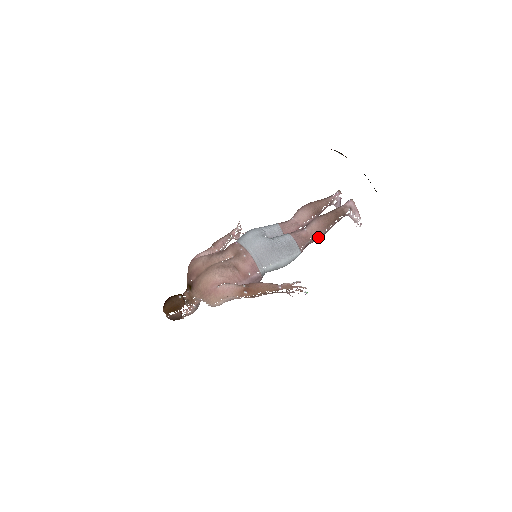
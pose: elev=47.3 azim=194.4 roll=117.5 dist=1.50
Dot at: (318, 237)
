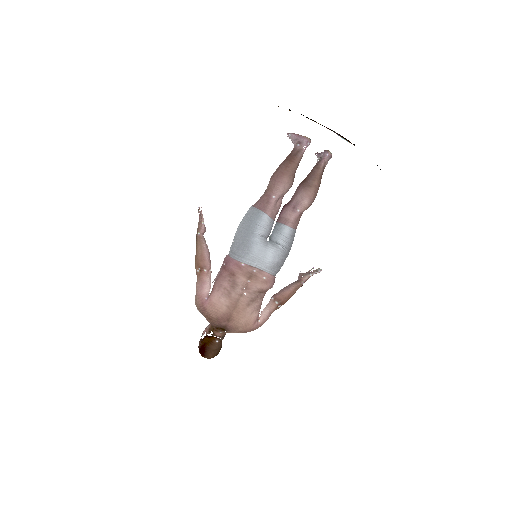
Dot at: occluded
